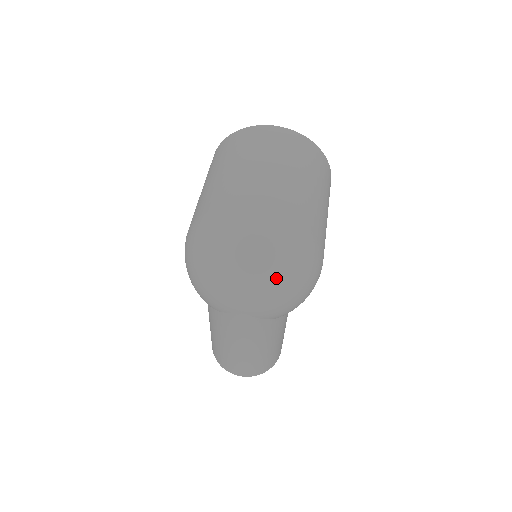
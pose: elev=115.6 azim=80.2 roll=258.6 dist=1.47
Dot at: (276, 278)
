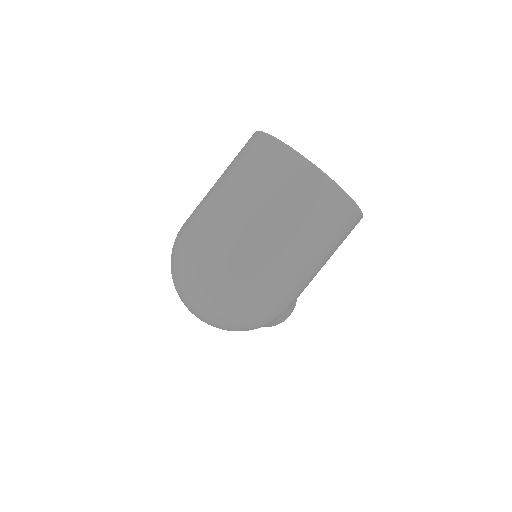
Dot at: (211, 318)
